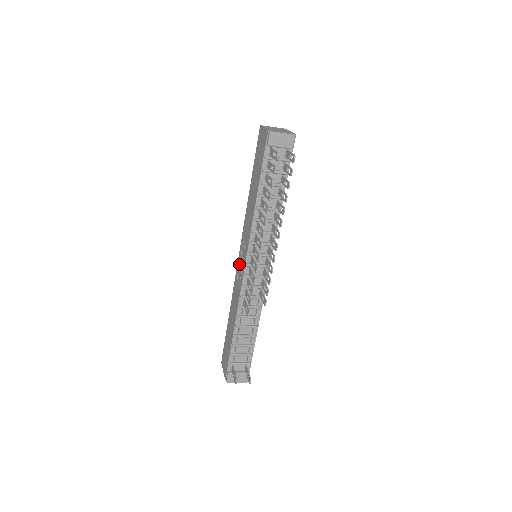
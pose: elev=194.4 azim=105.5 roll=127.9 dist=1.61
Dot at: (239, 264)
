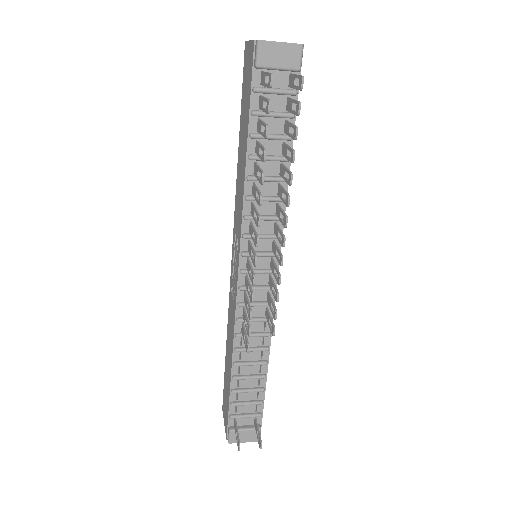
Dot at: (232, 269)
